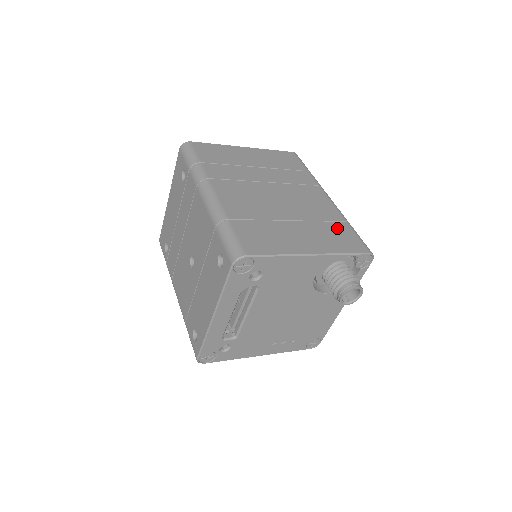
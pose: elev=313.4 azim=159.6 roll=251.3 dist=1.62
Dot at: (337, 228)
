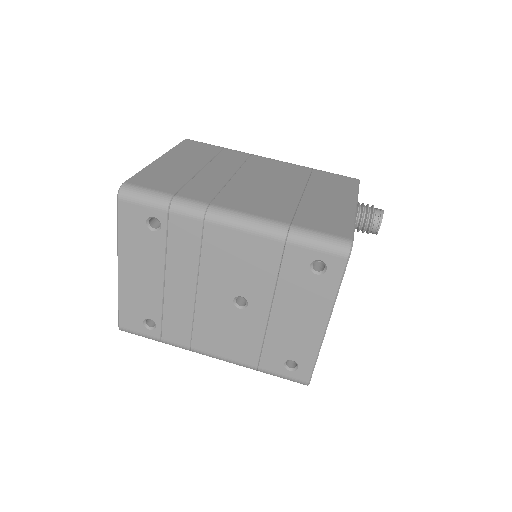
Dot at: (321, 177)
